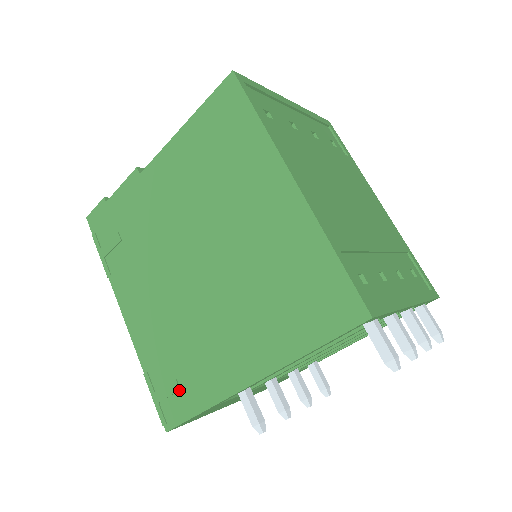
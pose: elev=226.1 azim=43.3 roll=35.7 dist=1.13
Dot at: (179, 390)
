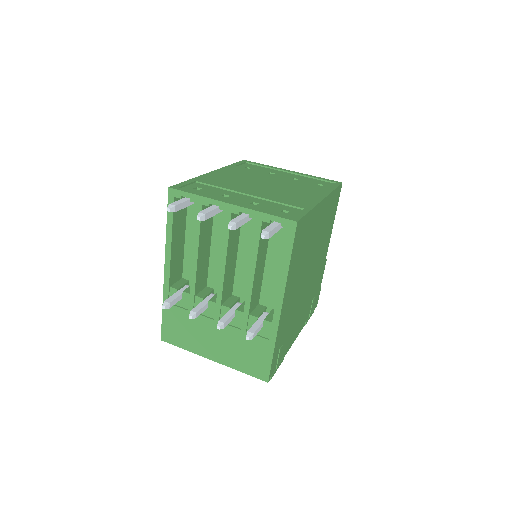
Dot at: occluded
